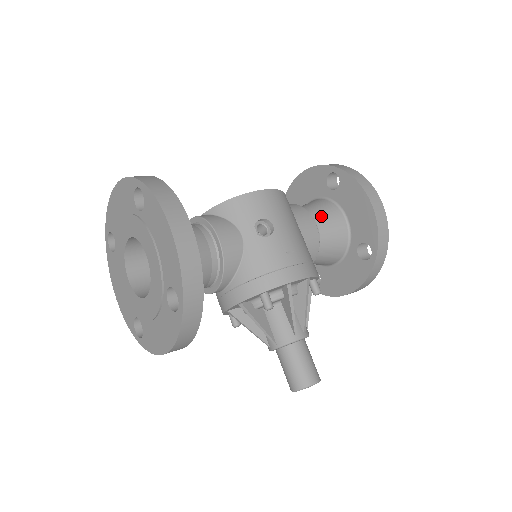
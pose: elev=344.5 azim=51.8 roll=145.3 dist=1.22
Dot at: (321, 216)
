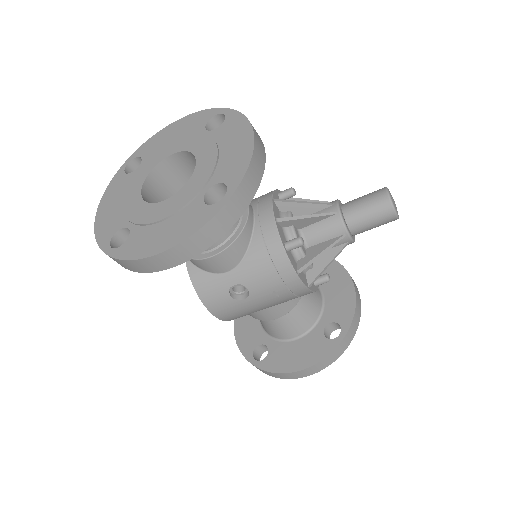
Dot at: occluded
